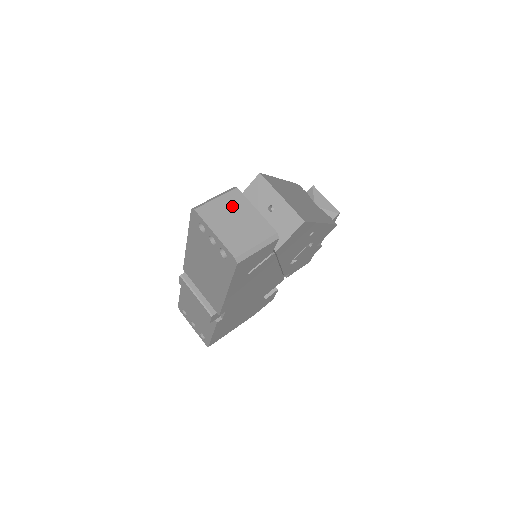
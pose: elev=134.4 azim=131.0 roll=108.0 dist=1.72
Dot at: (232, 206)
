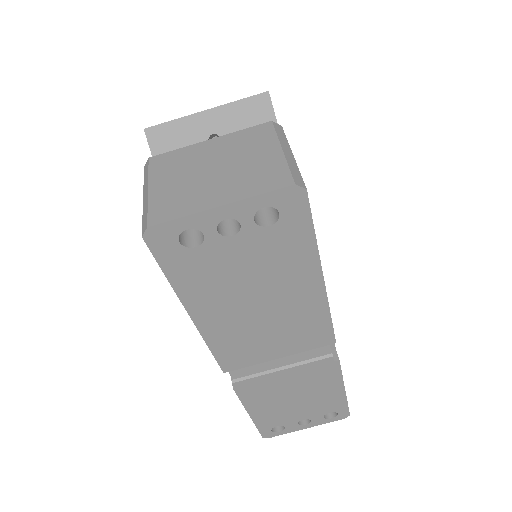
Dot at: (180, 170)
